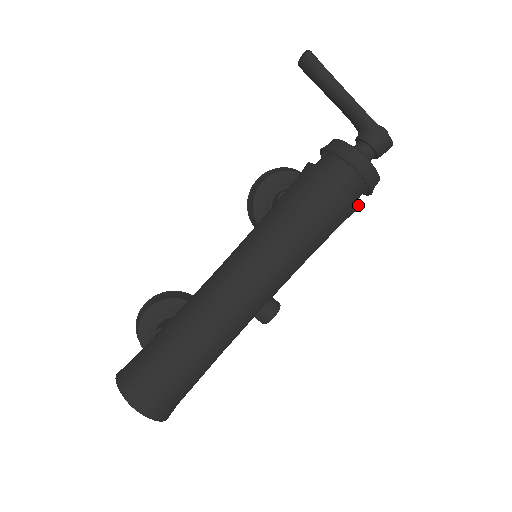
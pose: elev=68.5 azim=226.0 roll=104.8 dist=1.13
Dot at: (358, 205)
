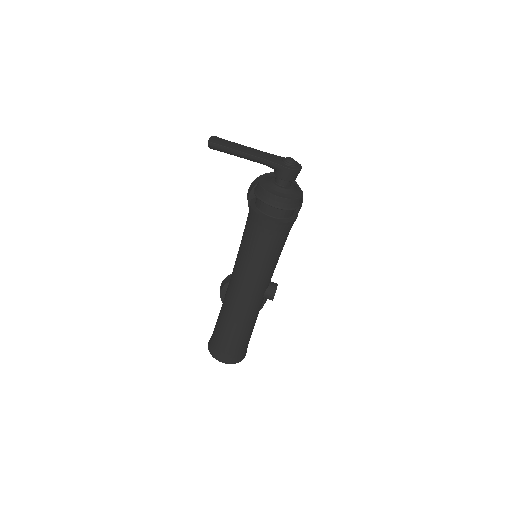
Dot at: (290, 222)
